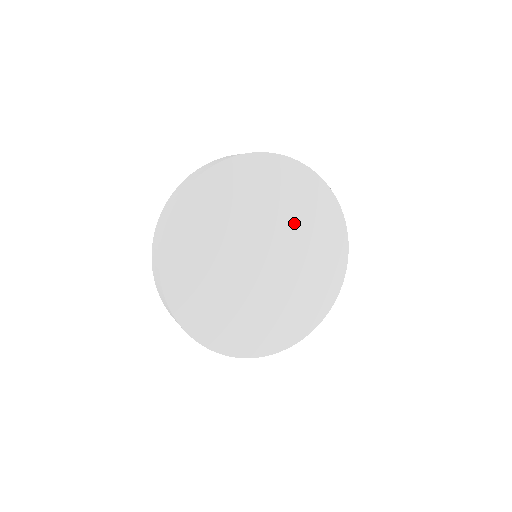
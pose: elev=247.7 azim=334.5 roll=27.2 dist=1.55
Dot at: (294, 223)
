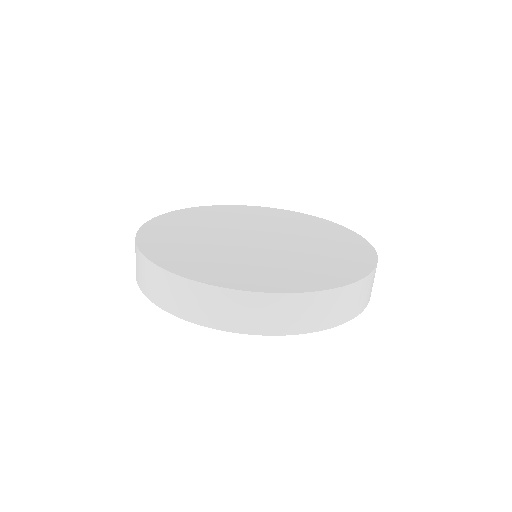
Dot at: (244, 221)
